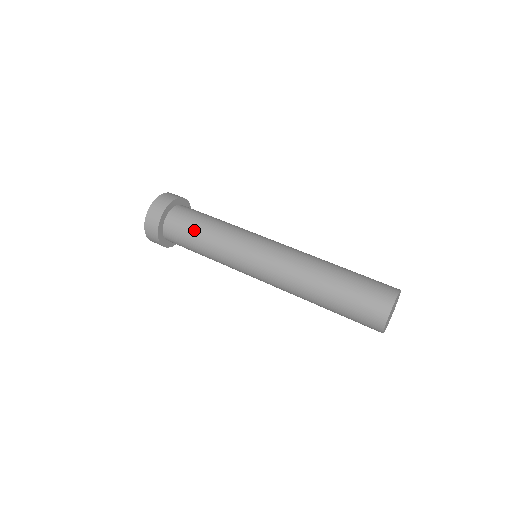
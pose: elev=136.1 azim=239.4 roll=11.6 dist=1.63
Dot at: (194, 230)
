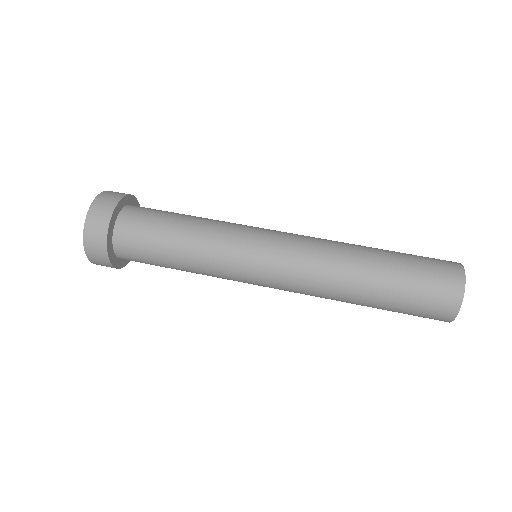
Dot at: (161, 254)
